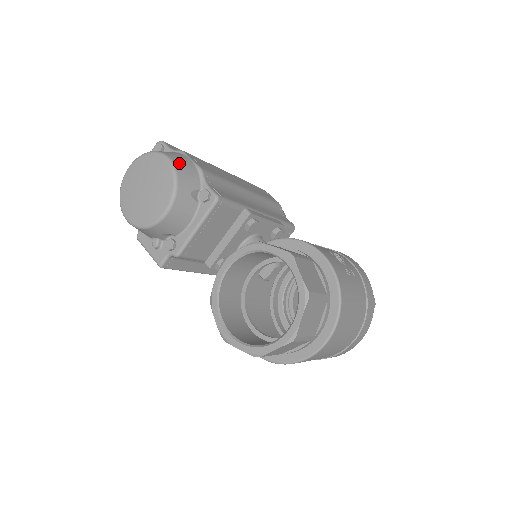
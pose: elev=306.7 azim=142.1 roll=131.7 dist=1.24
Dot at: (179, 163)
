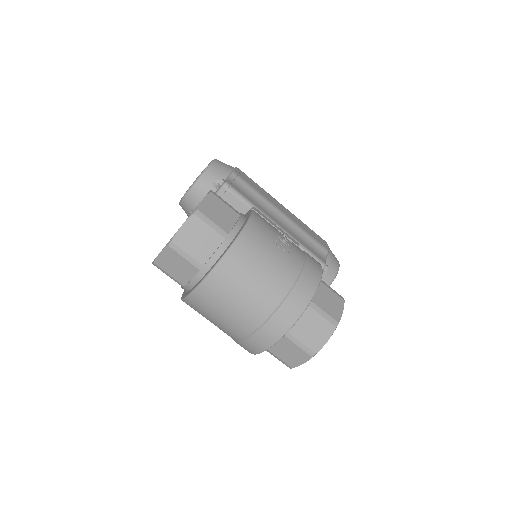
Dot at: (219, 164)
